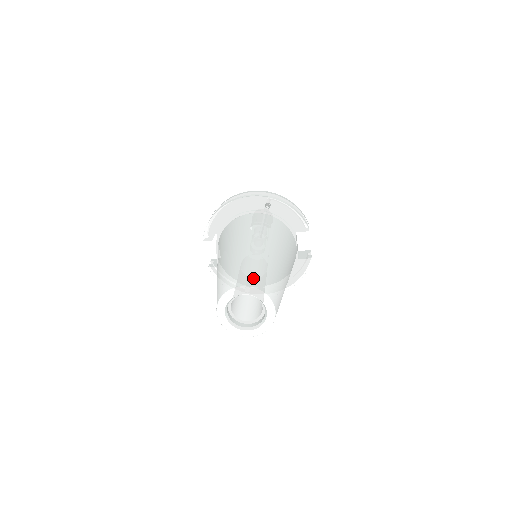
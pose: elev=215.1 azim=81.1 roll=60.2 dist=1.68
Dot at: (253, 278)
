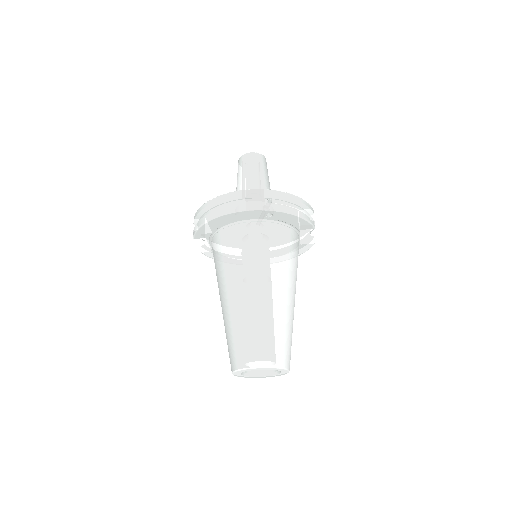
Dot at: (267, 352)
